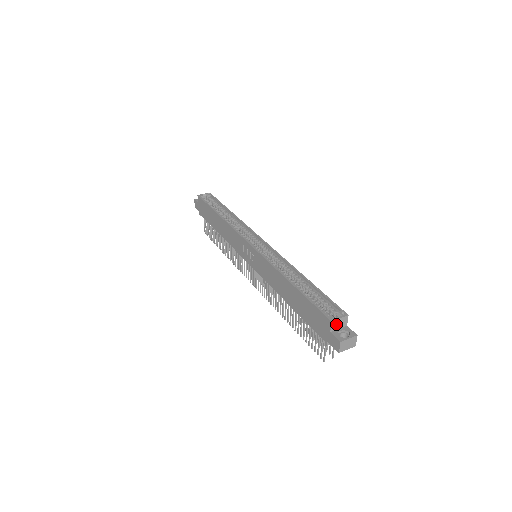
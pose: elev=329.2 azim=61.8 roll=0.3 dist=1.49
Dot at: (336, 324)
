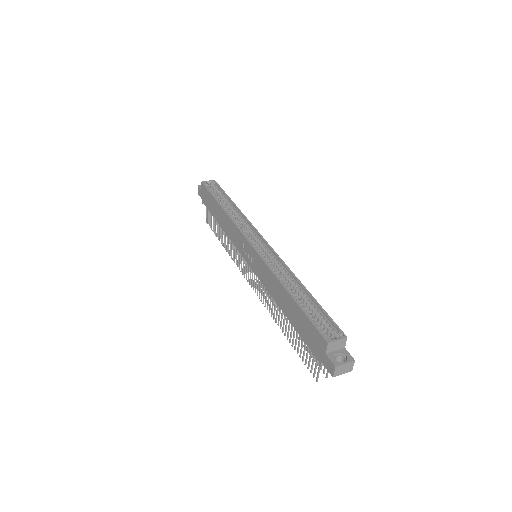
Dot at: (333, 346)
